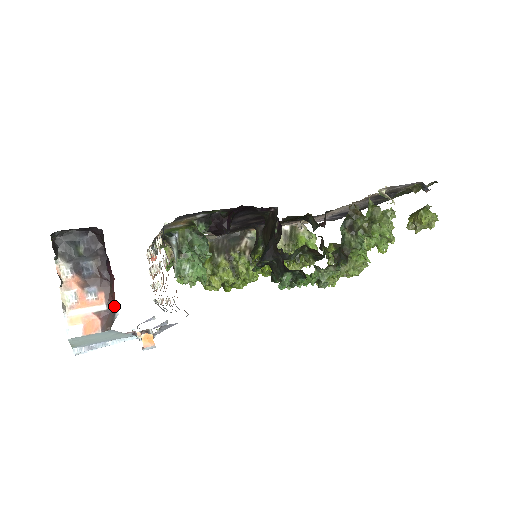
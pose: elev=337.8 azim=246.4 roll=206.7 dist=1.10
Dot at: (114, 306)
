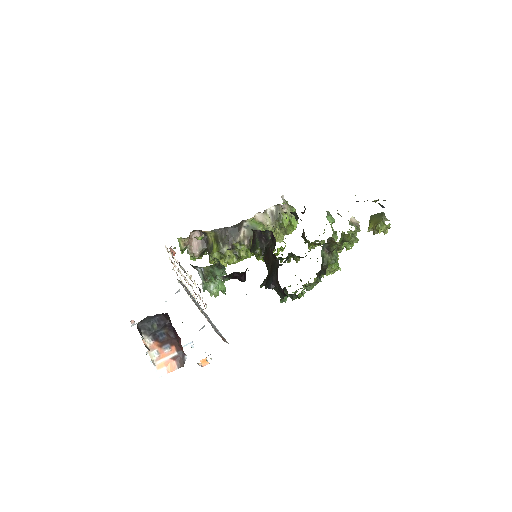
Dot at: (182, 351)
